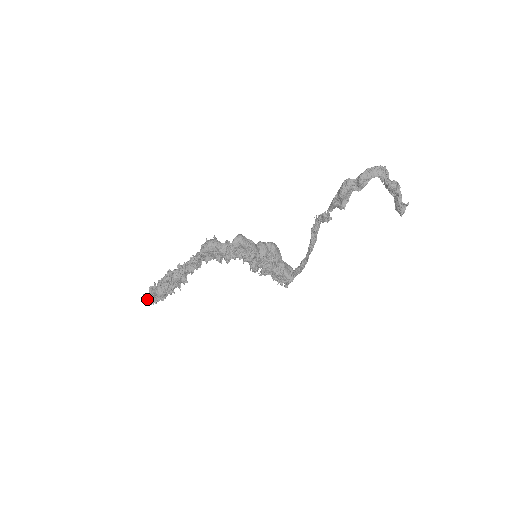
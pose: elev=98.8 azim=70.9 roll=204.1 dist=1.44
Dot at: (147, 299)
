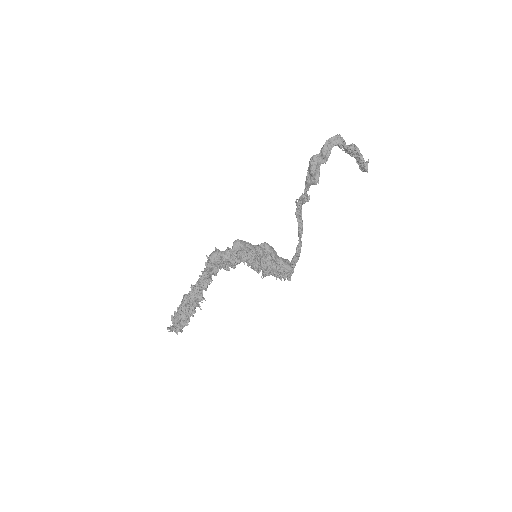
Dot at: (172, 330)
